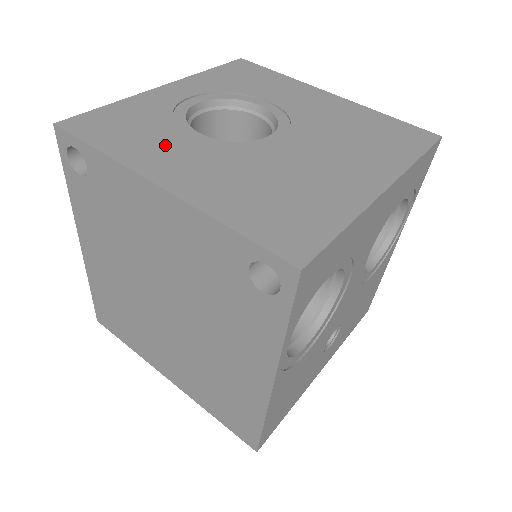
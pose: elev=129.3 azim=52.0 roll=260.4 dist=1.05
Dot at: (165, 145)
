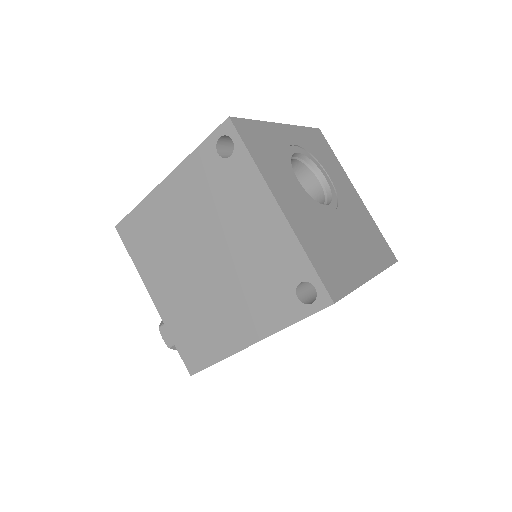
Dot at: (283, 177)
